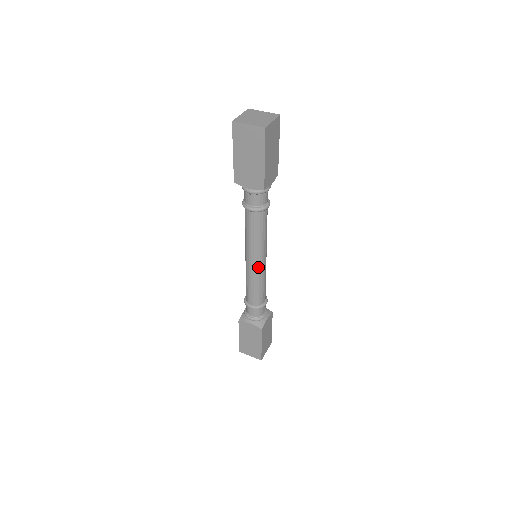
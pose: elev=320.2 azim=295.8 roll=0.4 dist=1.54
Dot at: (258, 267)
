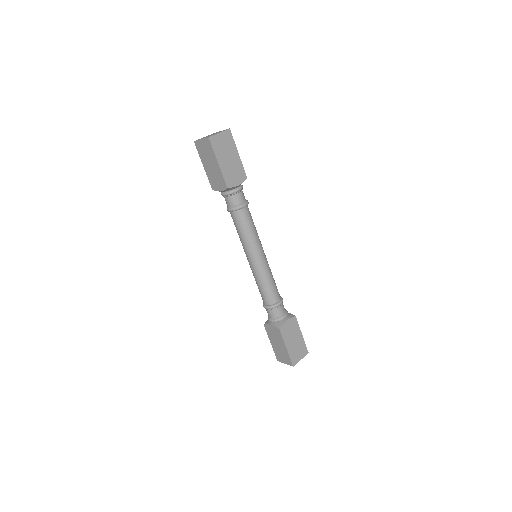
Dot at: (256, 264)
